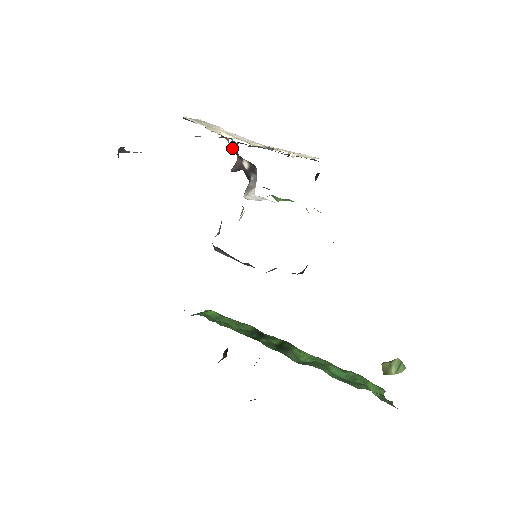
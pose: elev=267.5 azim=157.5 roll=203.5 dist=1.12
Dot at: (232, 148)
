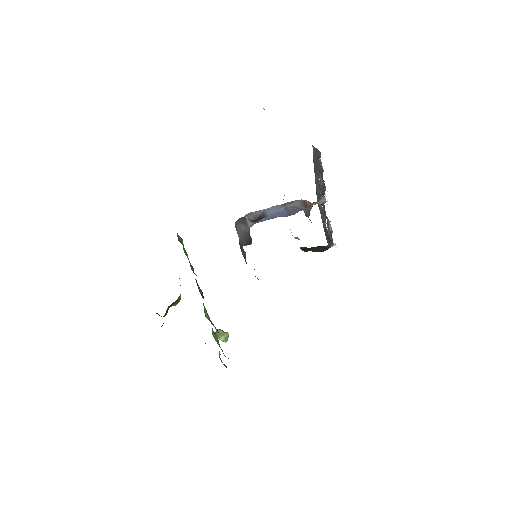
Dot at: (319, 203)
